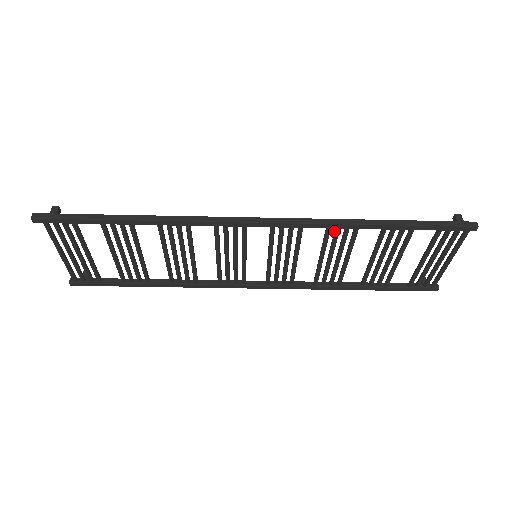
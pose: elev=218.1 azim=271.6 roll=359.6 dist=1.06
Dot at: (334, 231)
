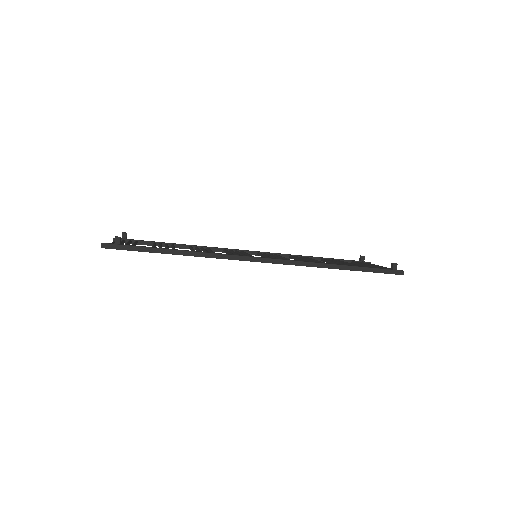
Dot at: occluded
